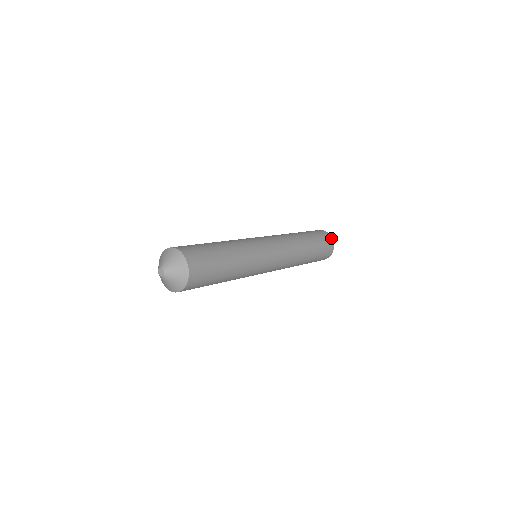
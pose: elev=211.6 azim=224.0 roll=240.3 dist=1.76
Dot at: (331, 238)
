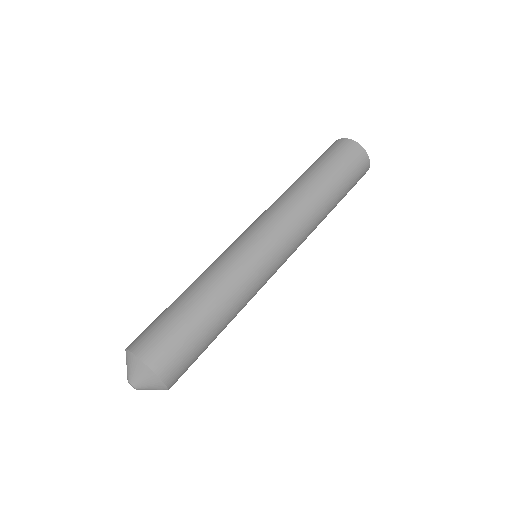
Dot at: (346, 140)
